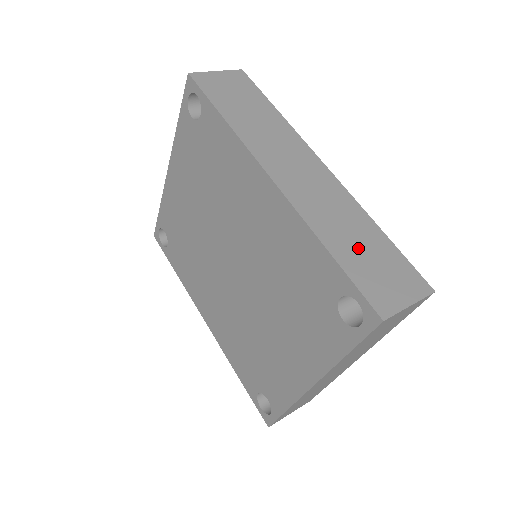
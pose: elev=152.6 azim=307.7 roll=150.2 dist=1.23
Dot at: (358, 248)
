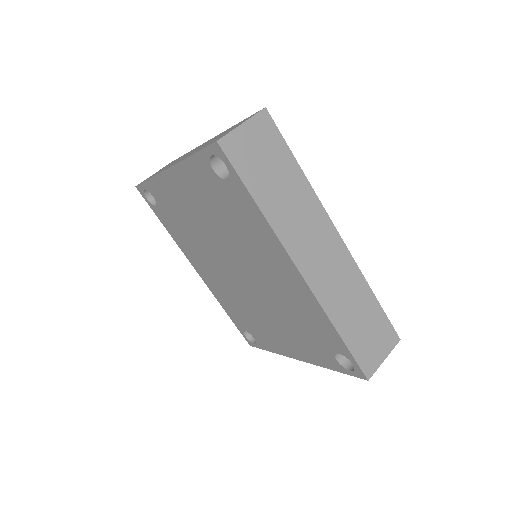
Dot at: (358, 322)
